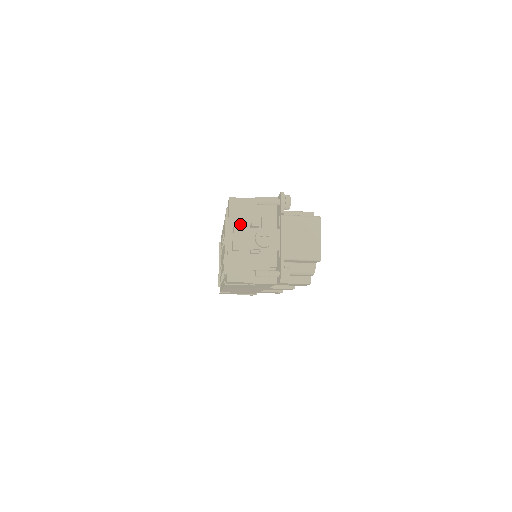
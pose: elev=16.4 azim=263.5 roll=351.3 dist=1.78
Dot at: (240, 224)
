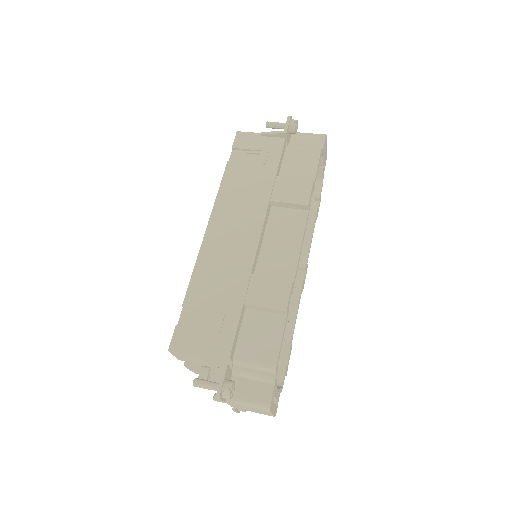
Dot at: (190, 362)
